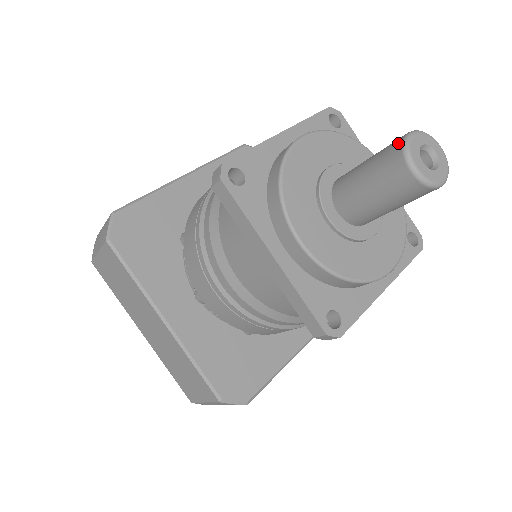
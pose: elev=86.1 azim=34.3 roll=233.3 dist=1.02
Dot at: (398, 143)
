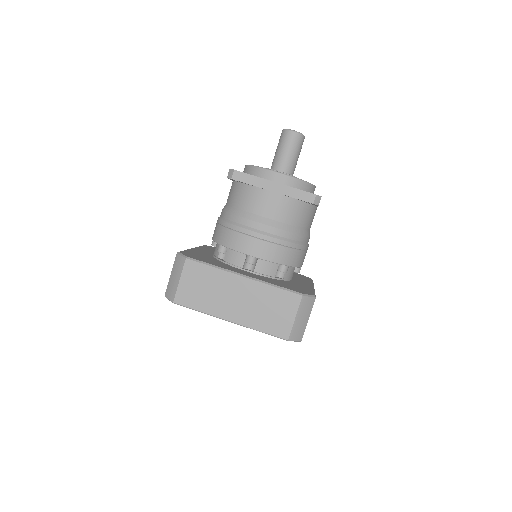
Dot at: (282, 132)
